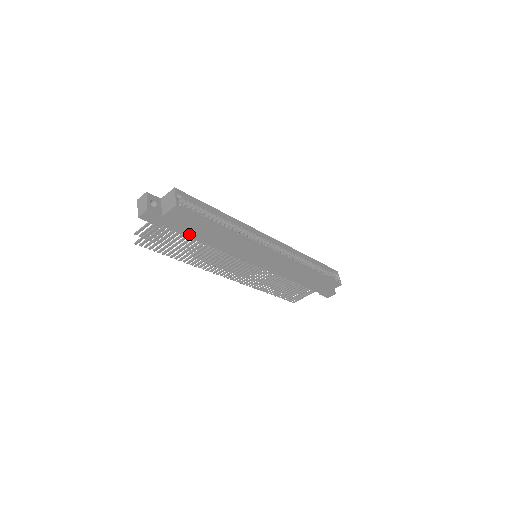
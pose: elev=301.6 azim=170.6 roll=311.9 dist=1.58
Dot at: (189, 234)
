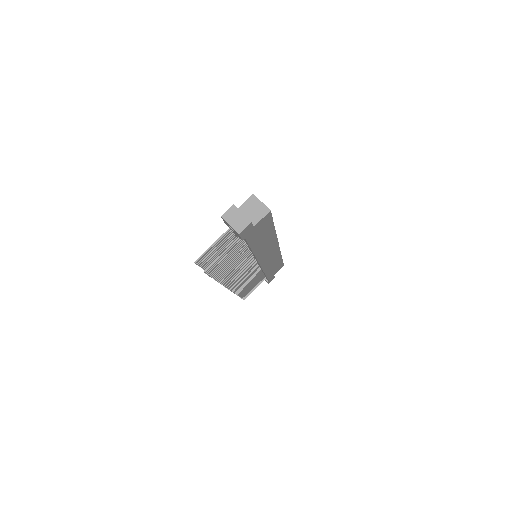
Dot at: (252, 243)
